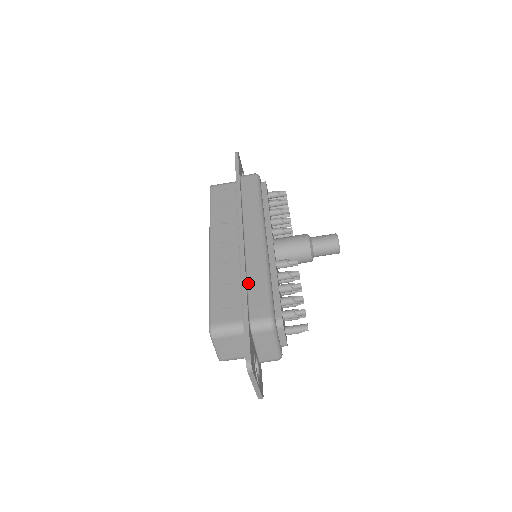
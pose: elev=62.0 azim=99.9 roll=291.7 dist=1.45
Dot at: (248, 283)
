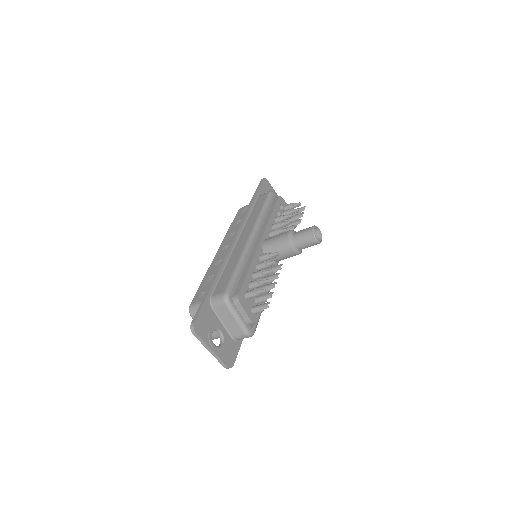
Dot at: (223, 271)
